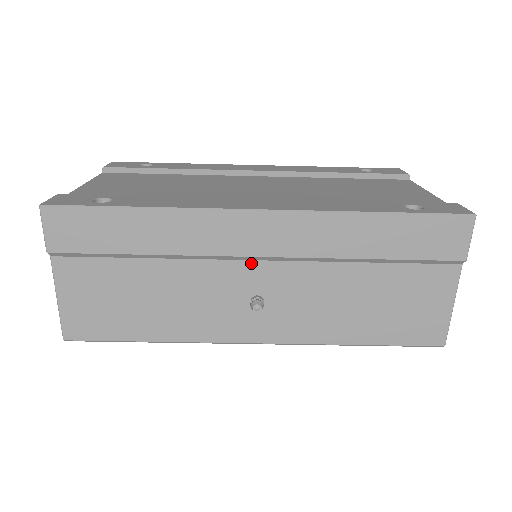
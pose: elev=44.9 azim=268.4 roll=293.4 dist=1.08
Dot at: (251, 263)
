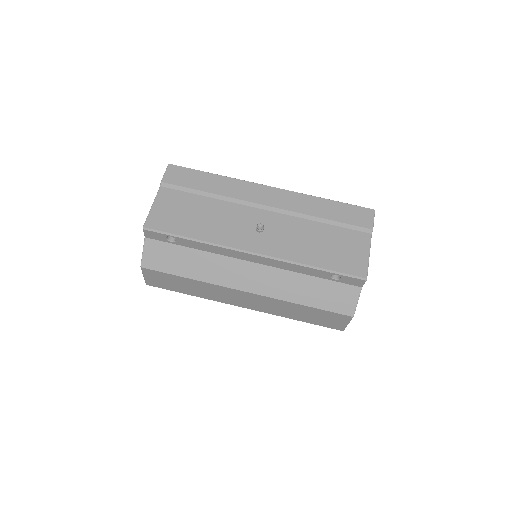
Dot at: (261, 210)
